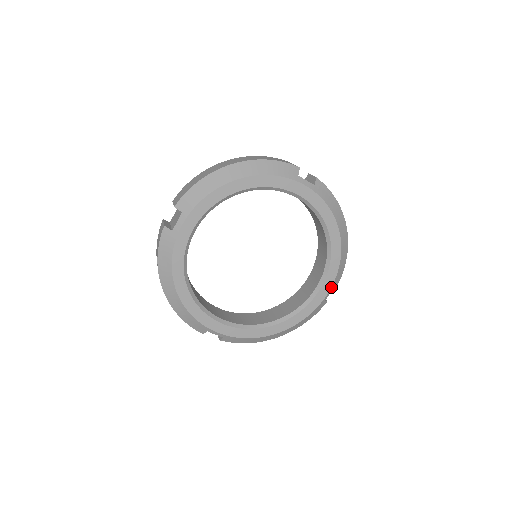
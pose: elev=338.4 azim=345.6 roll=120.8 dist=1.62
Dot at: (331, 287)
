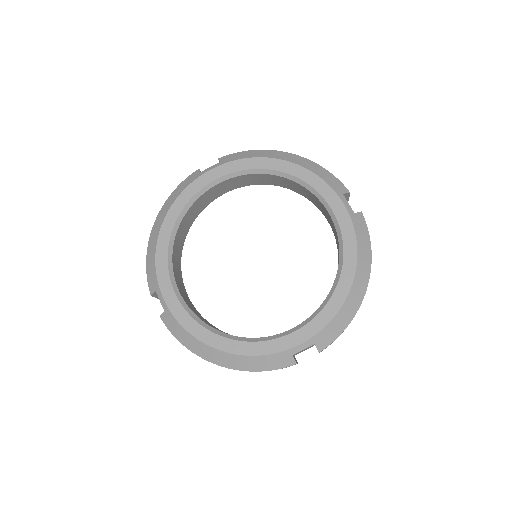
Dot at: (338, 197)
